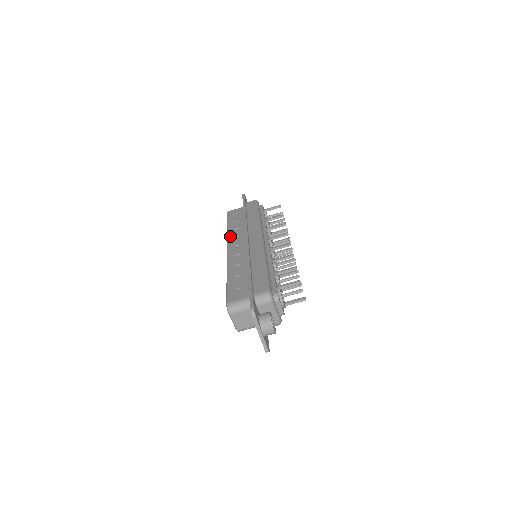
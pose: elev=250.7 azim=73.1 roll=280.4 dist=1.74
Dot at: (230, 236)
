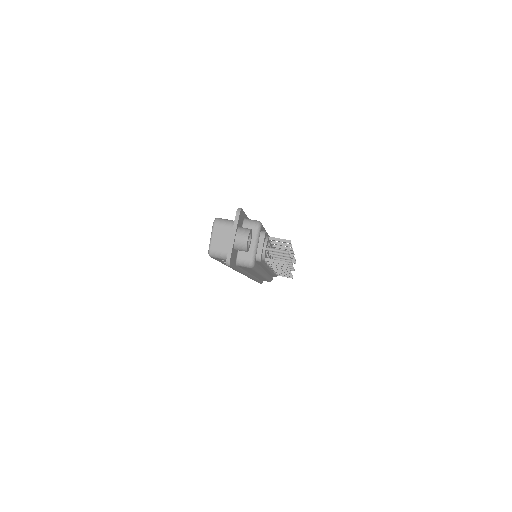
Dot at: occluded
